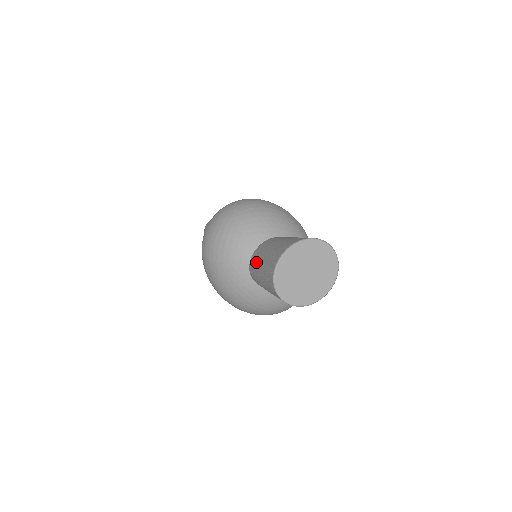
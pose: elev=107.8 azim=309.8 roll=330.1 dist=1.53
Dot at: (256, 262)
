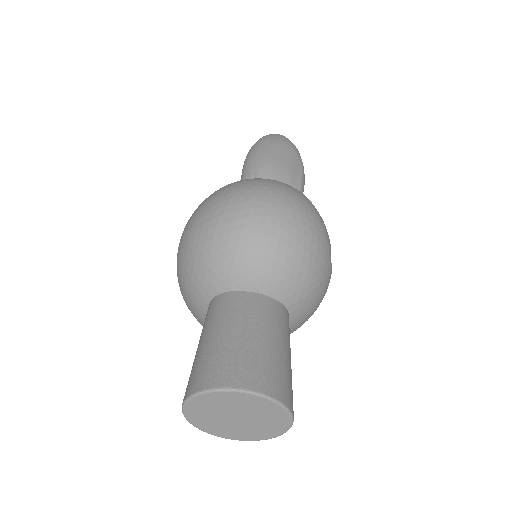
Dot at: (221, 316)
